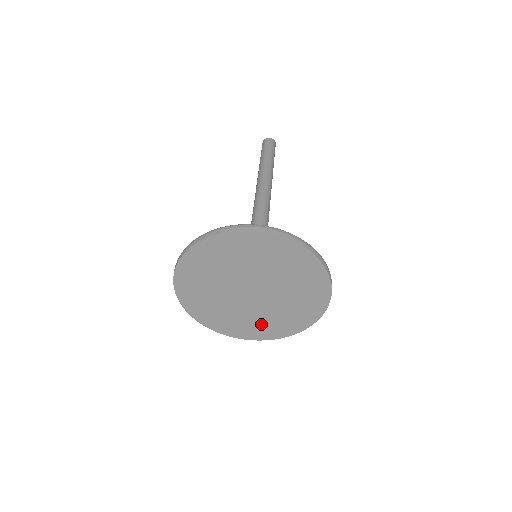
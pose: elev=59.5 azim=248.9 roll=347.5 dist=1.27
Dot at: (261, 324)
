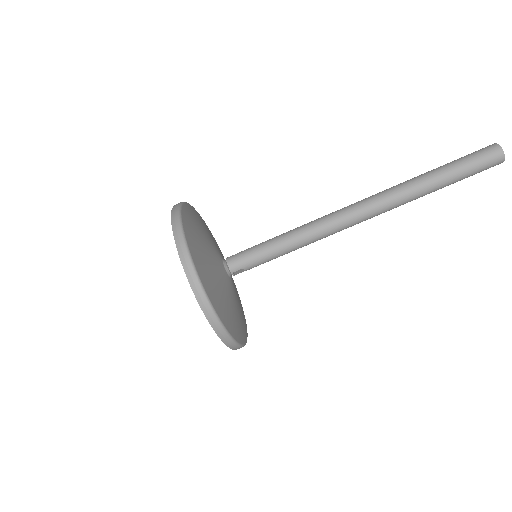
Dot at: occluded
